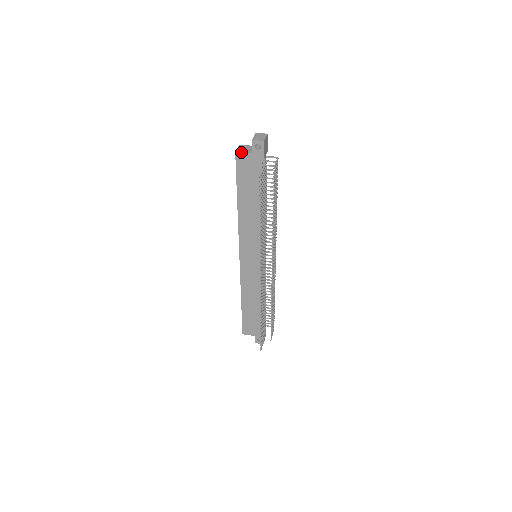
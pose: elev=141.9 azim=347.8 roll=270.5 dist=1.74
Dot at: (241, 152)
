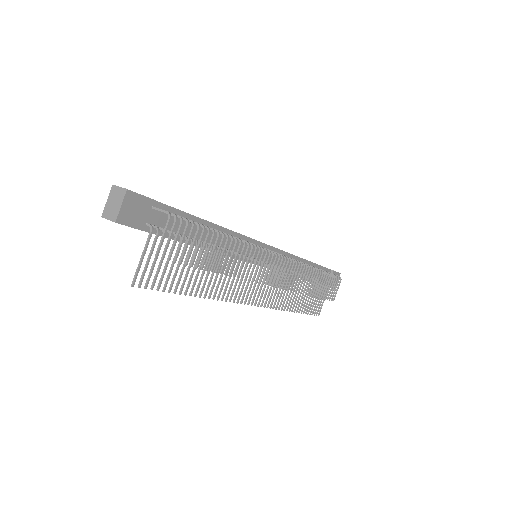
Dot at: occluded
